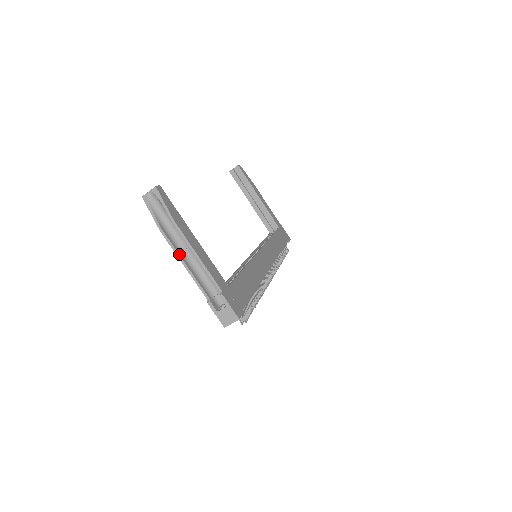
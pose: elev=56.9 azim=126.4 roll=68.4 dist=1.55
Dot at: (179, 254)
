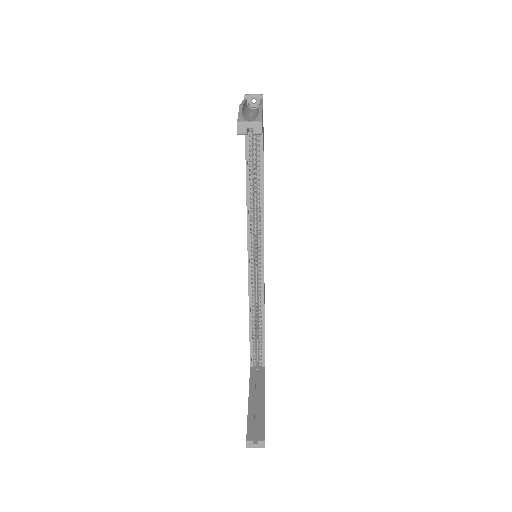
Dot at: occluded
